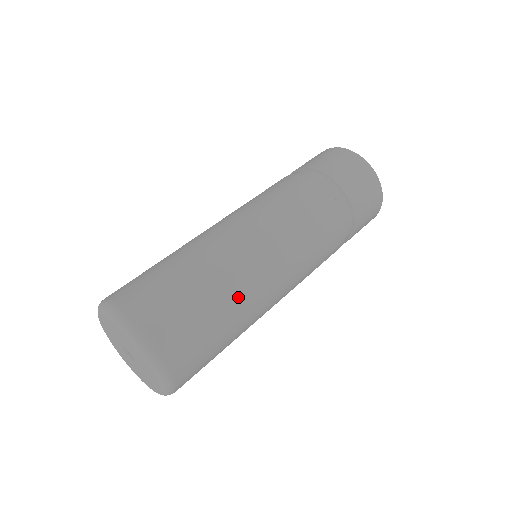
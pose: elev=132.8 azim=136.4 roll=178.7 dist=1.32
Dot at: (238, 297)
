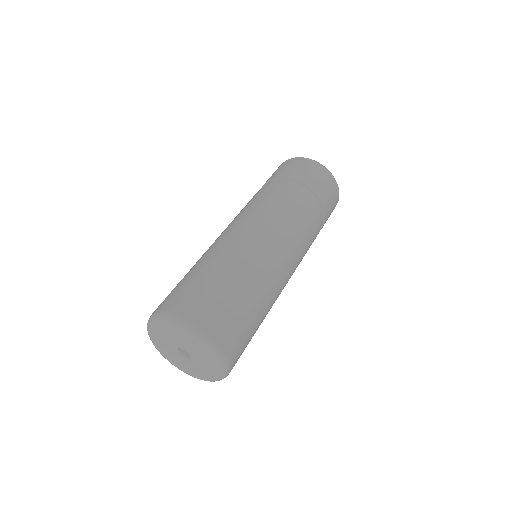
Dot at: (264, 293)
